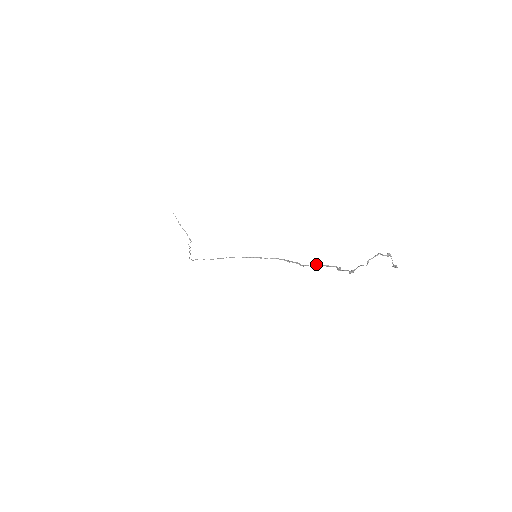
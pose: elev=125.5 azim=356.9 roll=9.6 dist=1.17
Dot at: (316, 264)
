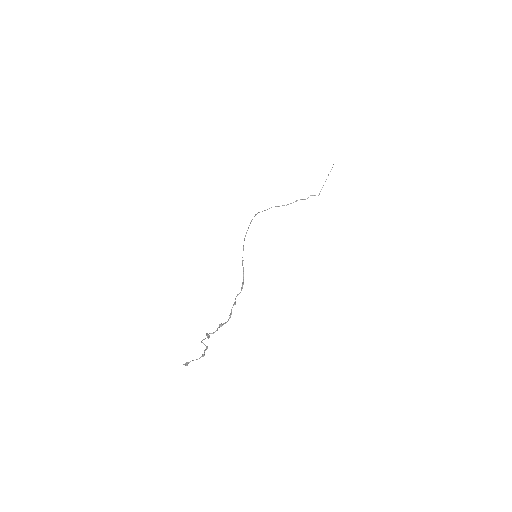
Dot at: (233, 305)
